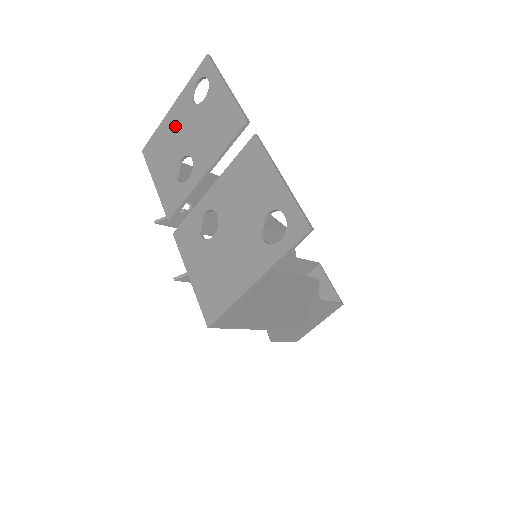
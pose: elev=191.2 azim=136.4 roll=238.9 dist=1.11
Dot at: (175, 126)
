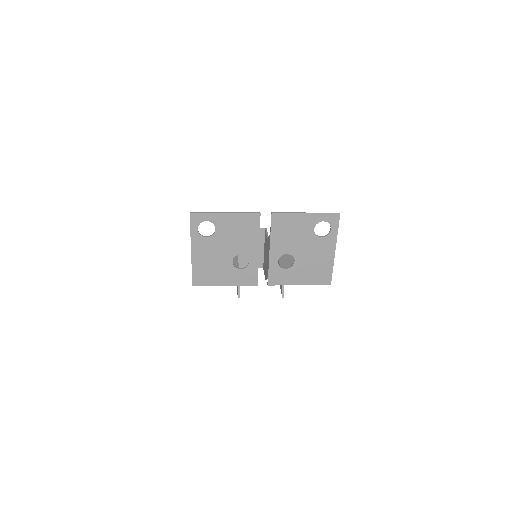
Dot at: (207, 256)
